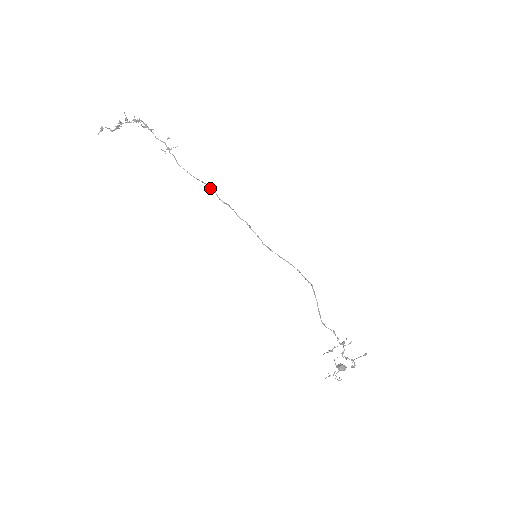
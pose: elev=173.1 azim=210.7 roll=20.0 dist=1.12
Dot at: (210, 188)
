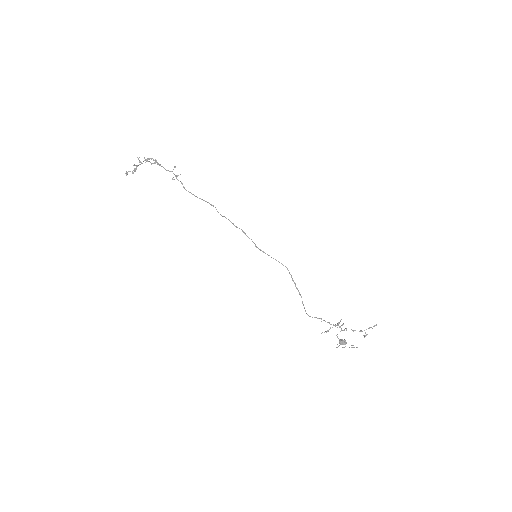
Dot at: occluded
